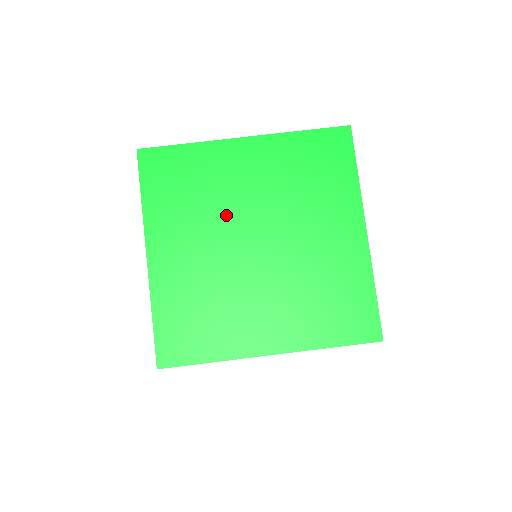
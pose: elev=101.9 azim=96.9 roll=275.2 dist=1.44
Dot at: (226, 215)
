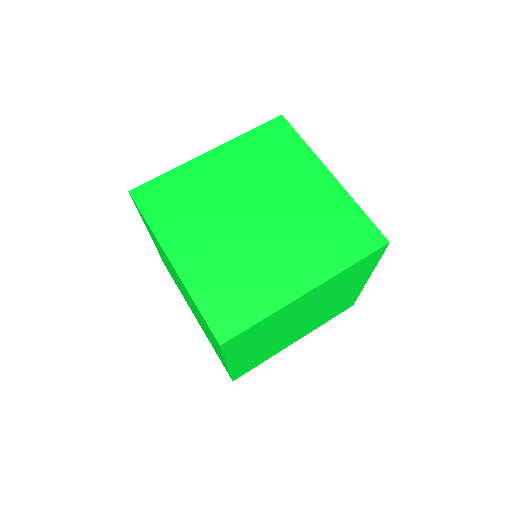
Dot at: (221, 207)
